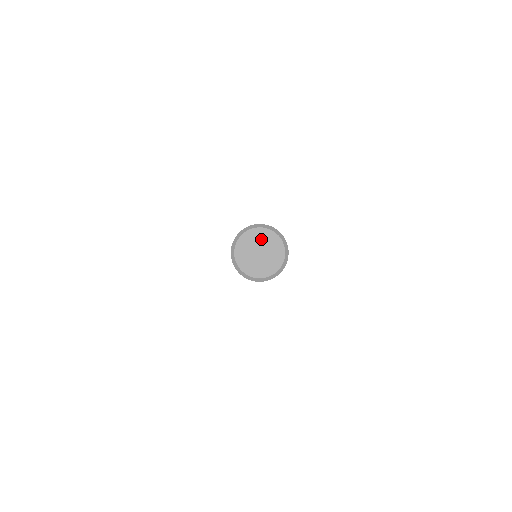
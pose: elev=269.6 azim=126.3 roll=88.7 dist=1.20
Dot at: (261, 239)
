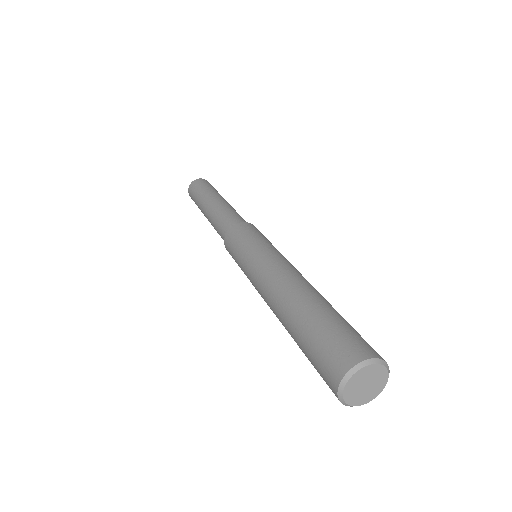
Dot at: (370, 374)
